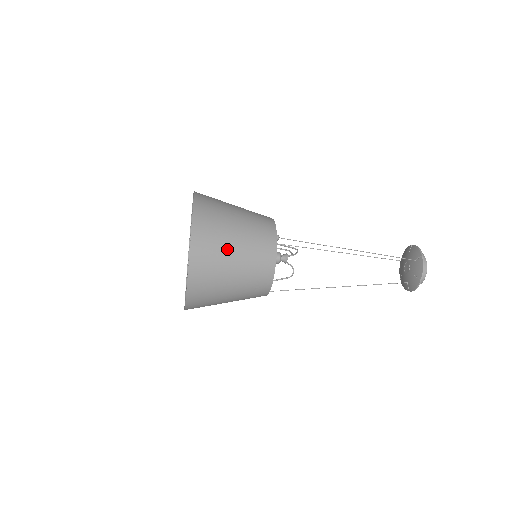
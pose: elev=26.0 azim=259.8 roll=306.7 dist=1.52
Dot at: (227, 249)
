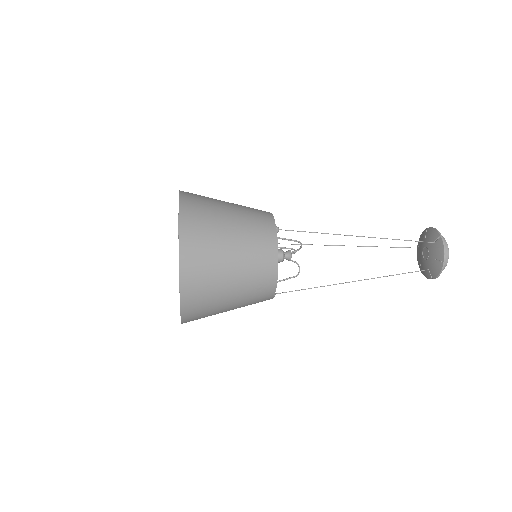
Dot at: (221, 244)
